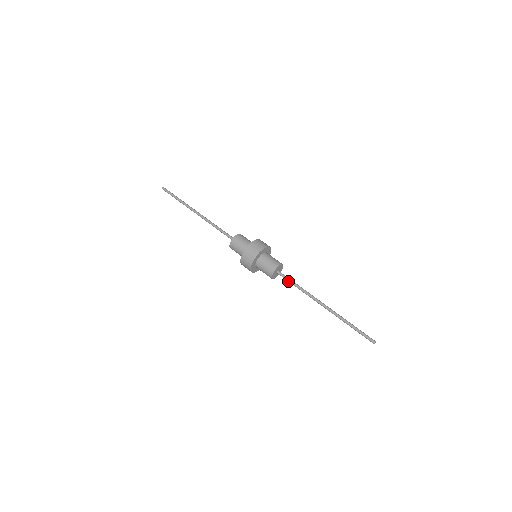
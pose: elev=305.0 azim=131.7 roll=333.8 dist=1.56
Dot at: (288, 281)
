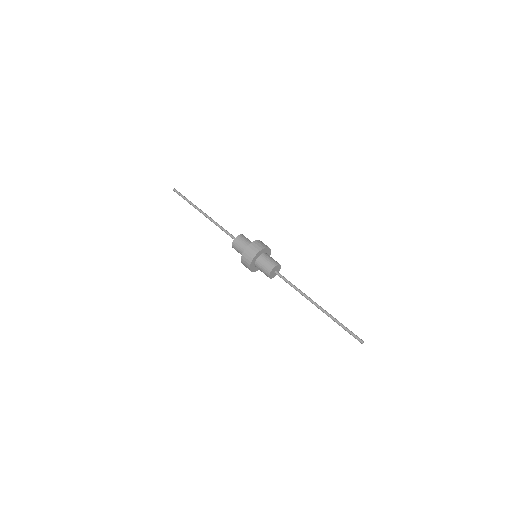
Dot at: occluded
